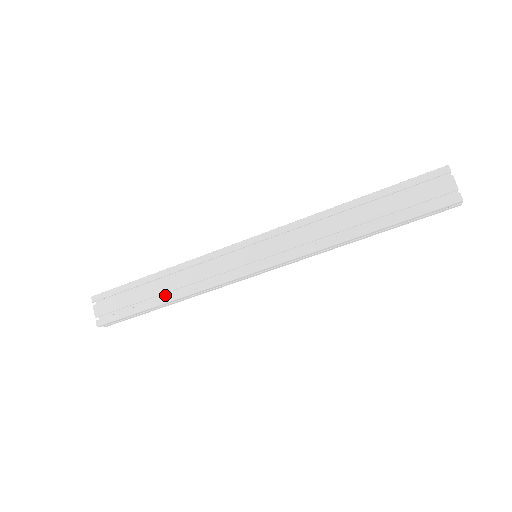
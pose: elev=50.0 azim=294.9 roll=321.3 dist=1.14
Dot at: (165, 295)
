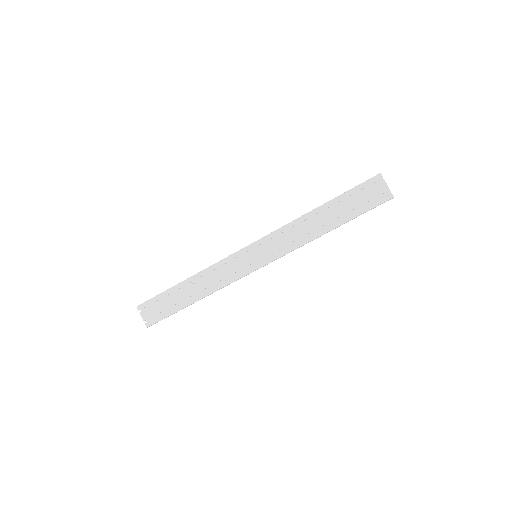
Dot at: (194, 295)
